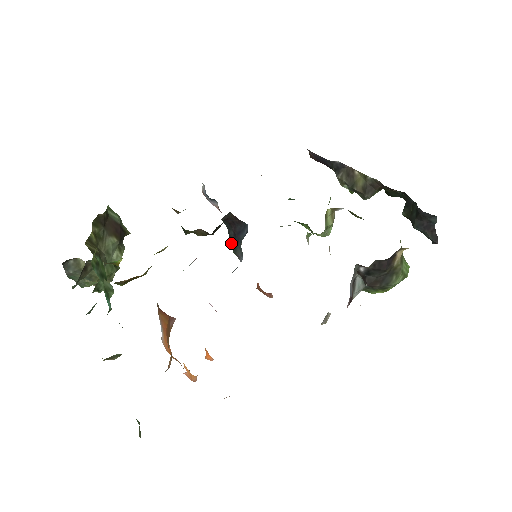
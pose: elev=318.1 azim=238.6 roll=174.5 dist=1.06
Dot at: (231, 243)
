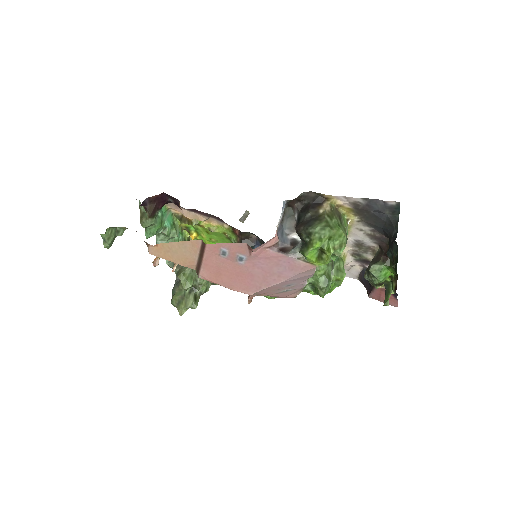
Dot at: occluded
